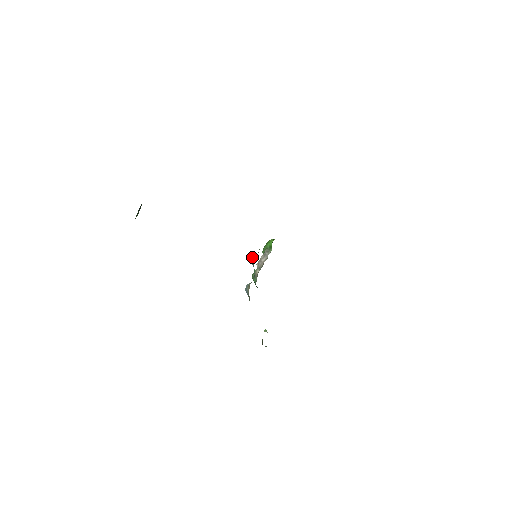
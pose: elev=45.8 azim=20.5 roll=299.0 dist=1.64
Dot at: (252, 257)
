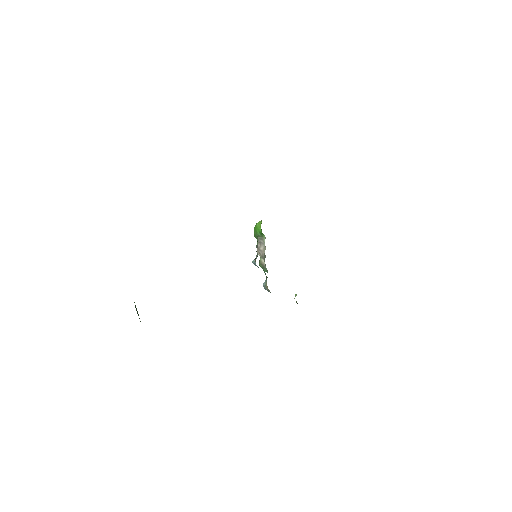
Dot at: (255, 263)
